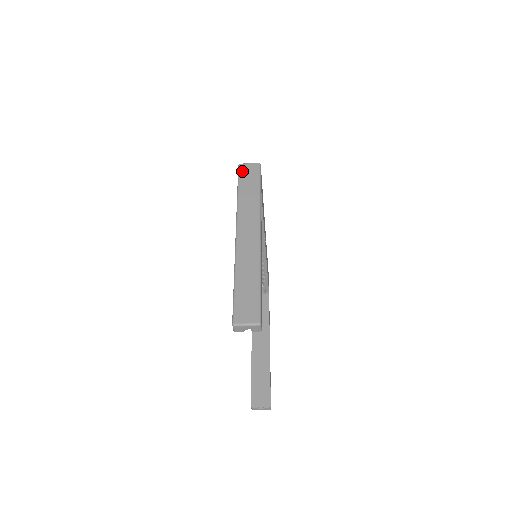
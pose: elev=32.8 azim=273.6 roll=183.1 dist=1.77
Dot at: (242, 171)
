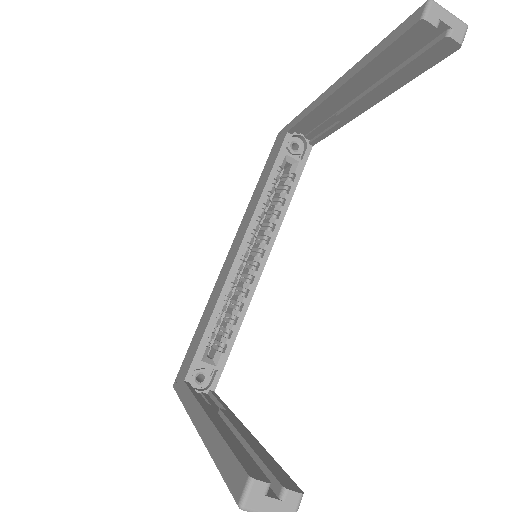
Dot at: occluded
